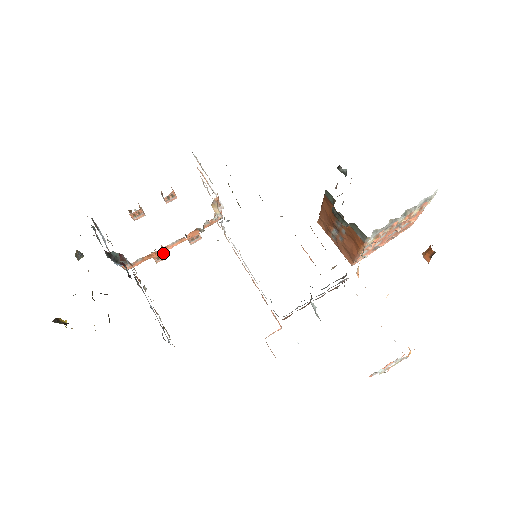
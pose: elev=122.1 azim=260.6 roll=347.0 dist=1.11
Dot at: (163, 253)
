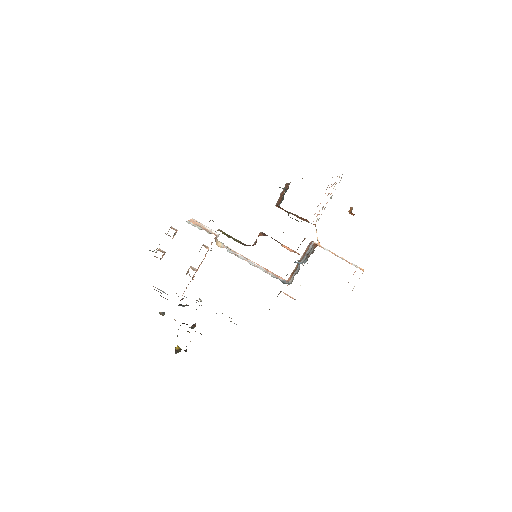
Dot at: occluded
